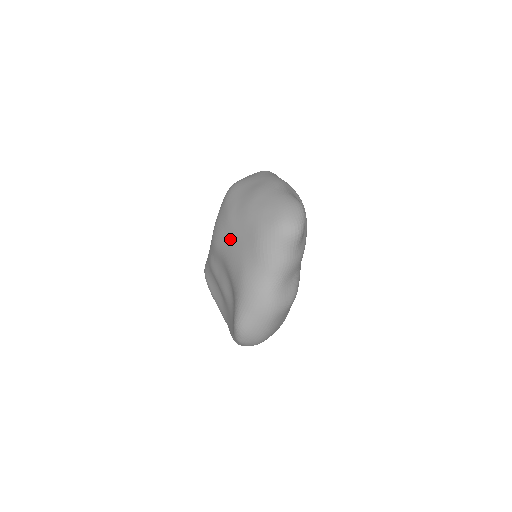
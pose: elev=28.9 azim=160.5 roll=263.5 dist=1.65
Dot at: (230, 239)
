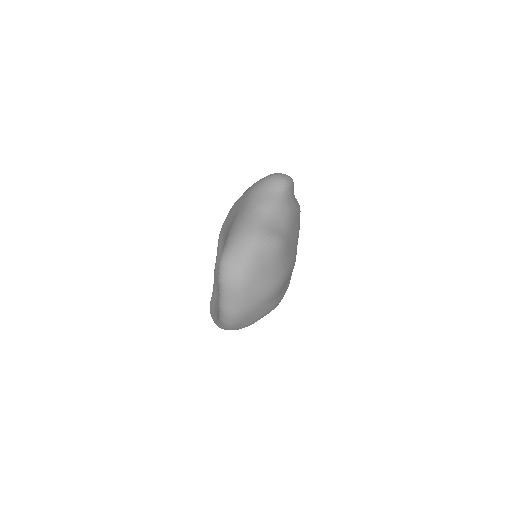
Dot at: (231, 214)
